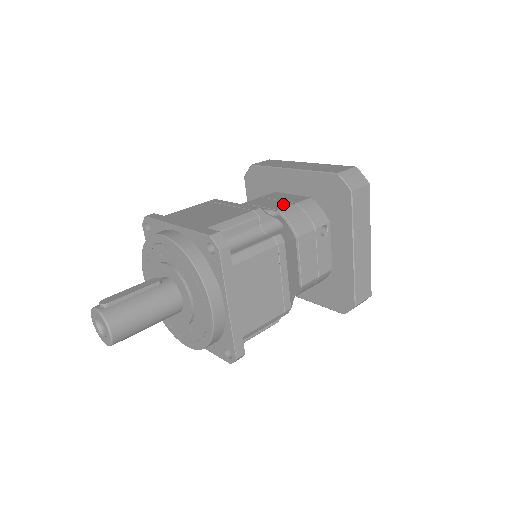
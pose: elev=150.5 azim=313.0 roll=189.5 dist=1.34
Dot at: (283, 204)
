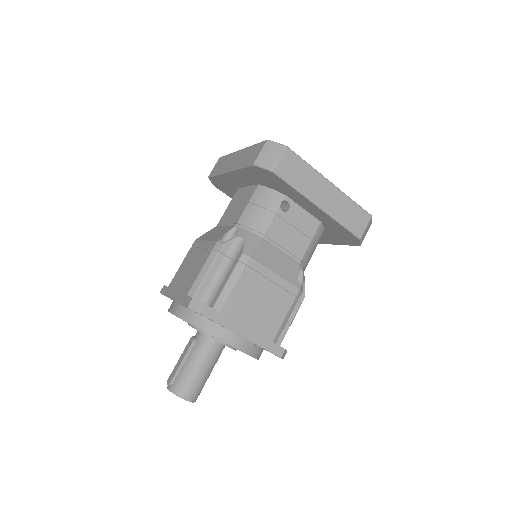
Dot at: (240, 210)
